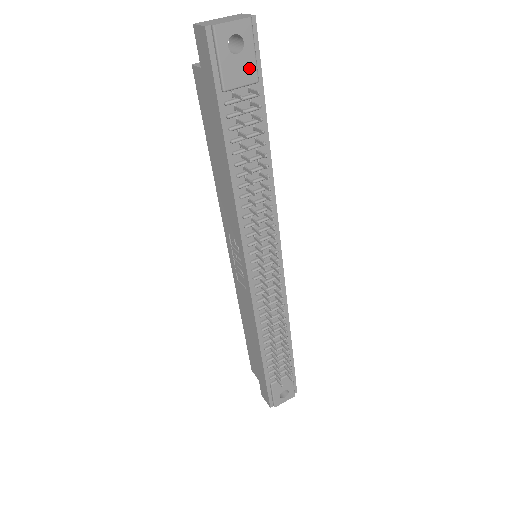
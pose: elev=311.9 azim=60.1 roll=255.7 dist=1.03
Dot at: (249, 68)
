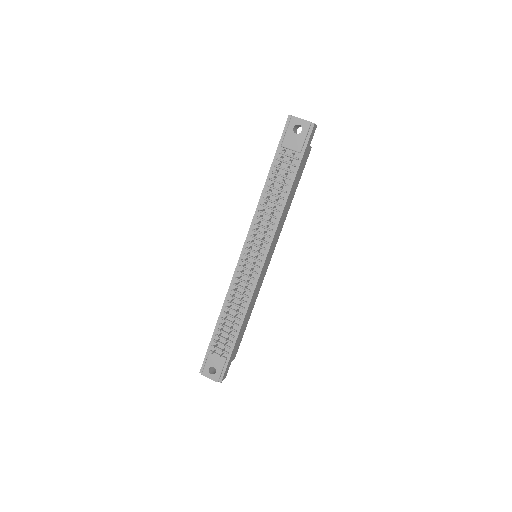
Dot at: (299, 143)
